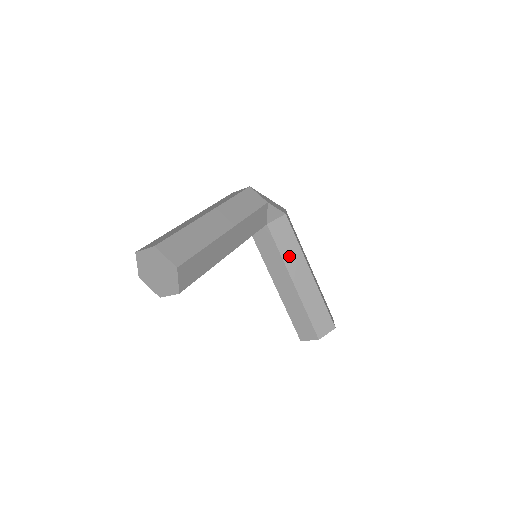
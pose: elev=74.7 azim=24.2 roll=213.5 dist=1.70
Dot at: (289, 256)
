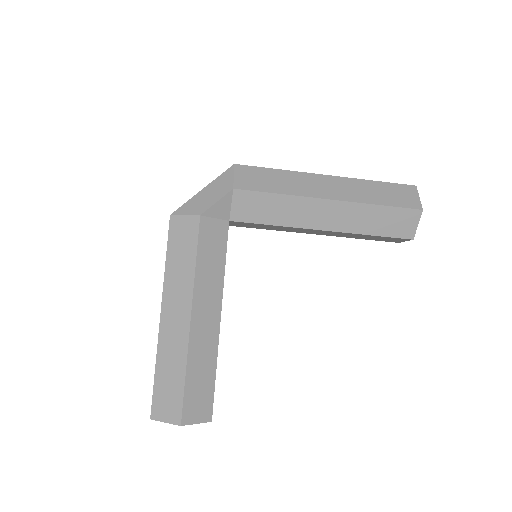
Dot at: (287, 216)
